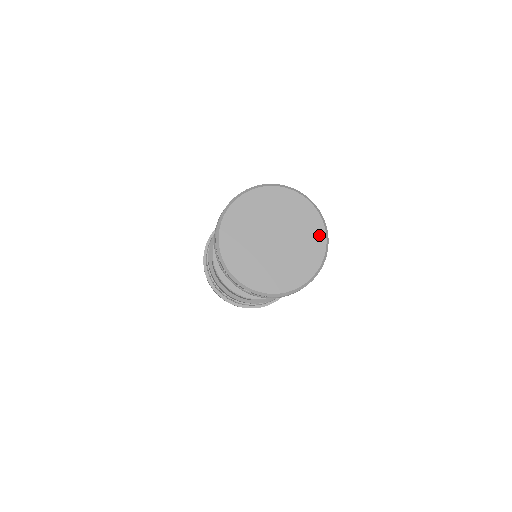
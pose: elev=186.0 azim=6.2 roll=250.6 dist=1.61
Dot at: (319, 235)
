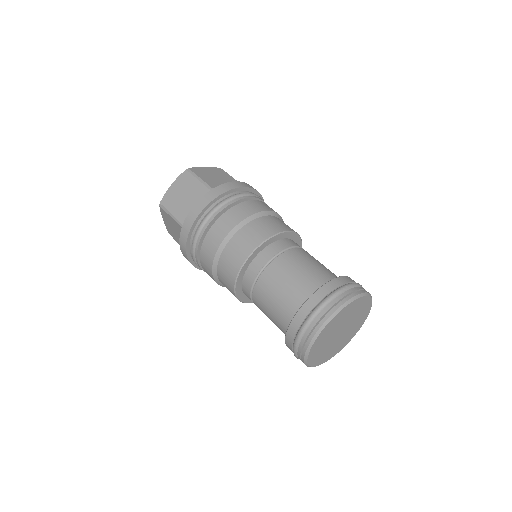
Dot at: (360, 302)
